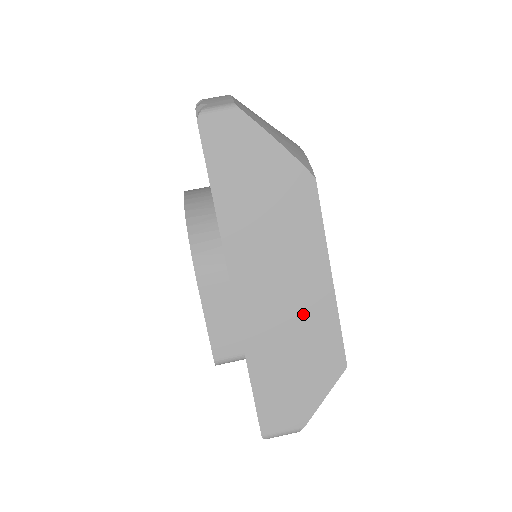
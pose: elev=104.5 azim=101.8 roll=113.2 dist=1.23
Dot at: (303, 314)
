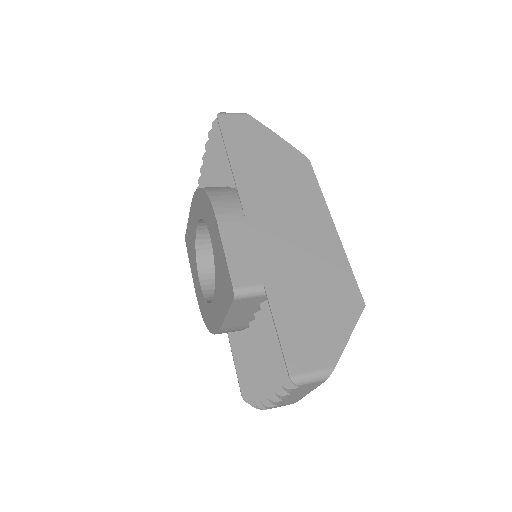
Dot at: (315, 254)
